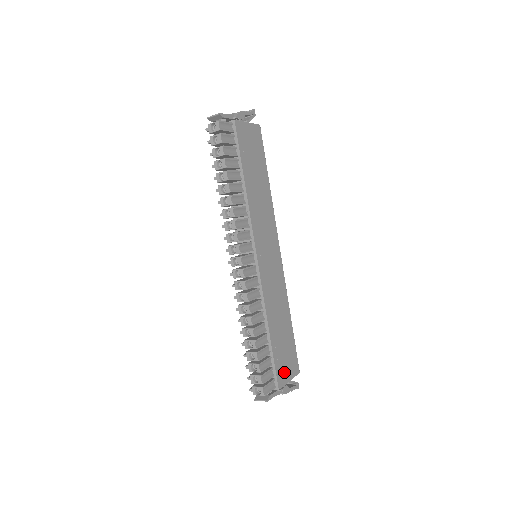
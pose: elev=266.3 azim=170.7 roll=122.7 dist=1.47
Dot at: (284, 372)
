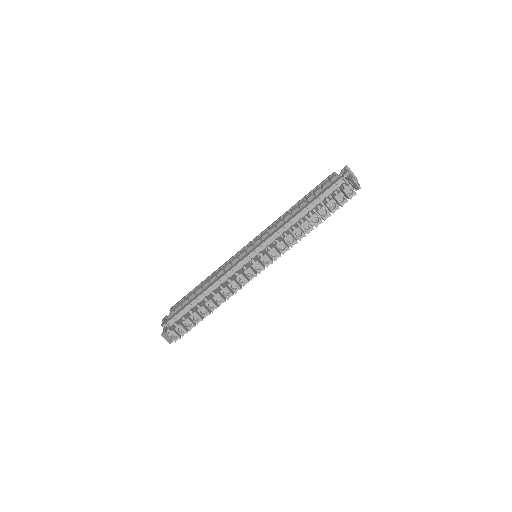
Dot at: occluded
